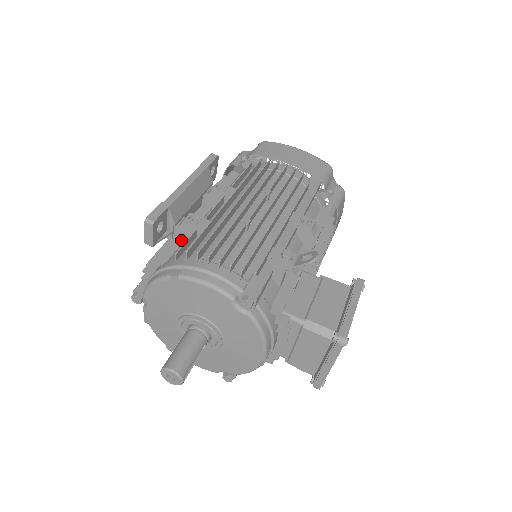
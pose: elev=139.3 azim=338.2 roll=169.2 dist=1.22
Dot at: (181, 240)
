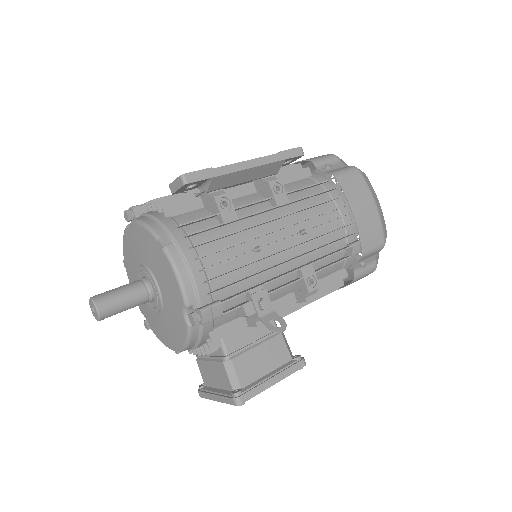
Dot at: (202, 205)
